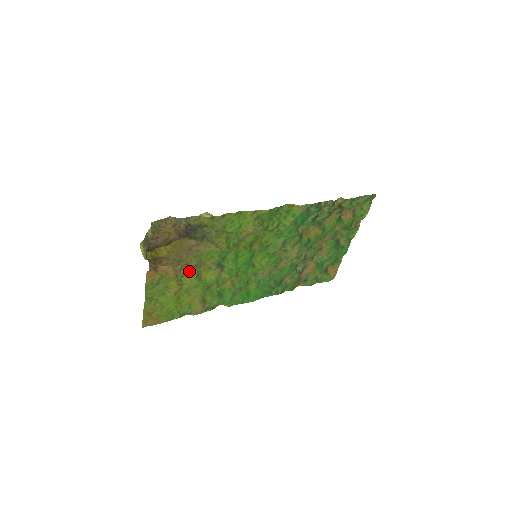
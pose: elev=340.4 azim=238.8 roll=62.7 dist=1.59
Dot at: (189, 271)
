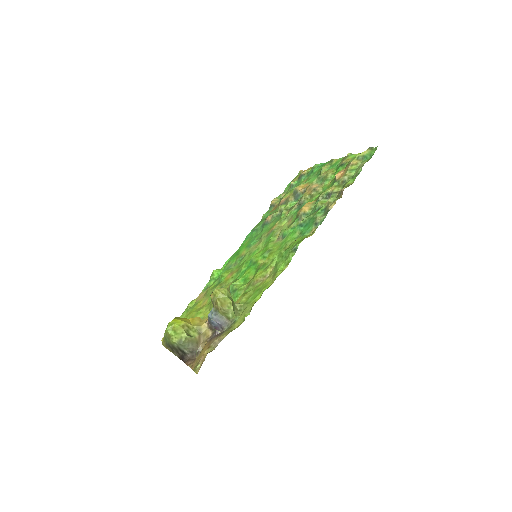
Dot at: (206, 317)
